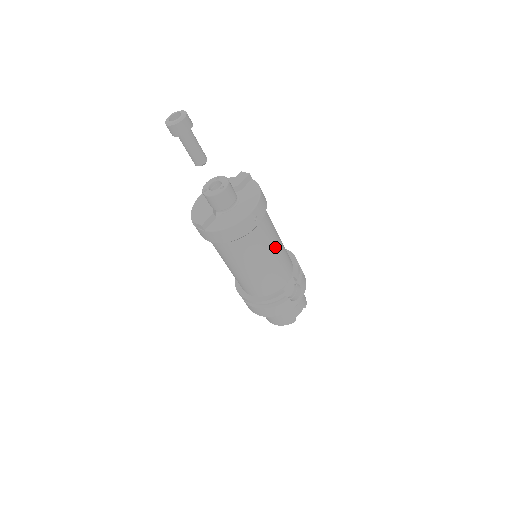
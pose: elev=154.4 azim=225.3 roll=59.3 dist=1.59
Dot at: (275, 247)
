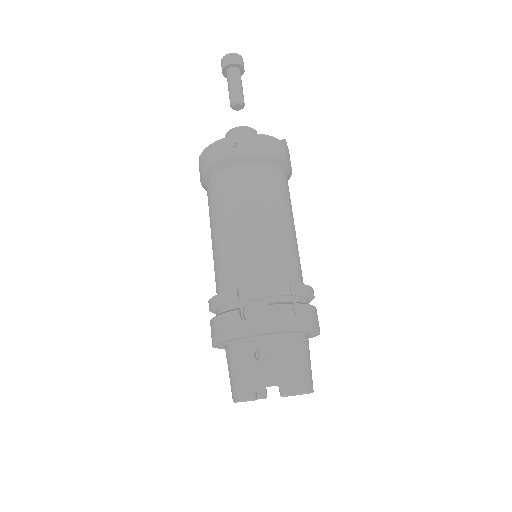
Dot at: (256, 215)
